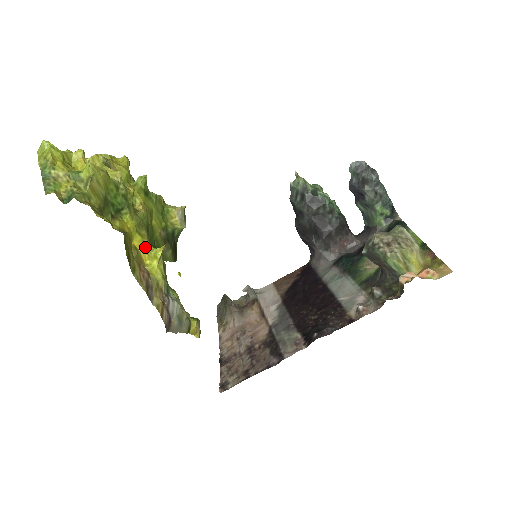
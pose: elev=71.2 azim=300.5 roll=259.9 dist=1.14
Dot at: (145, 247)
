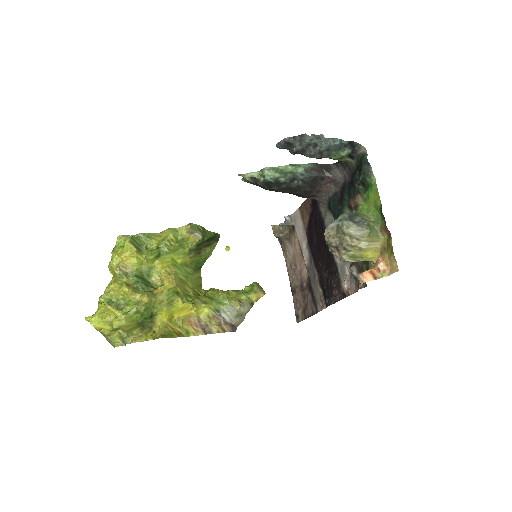
Dot at: (184, 309)
